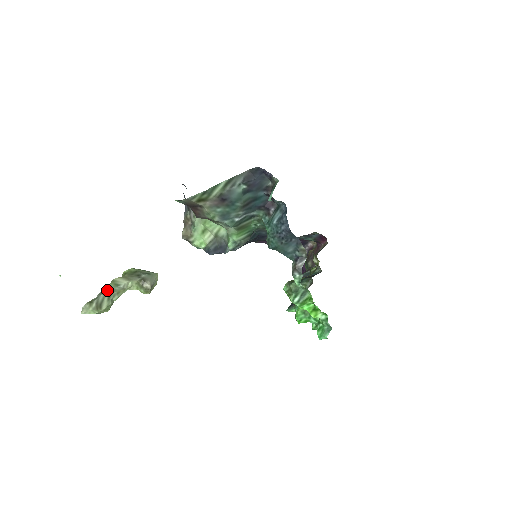
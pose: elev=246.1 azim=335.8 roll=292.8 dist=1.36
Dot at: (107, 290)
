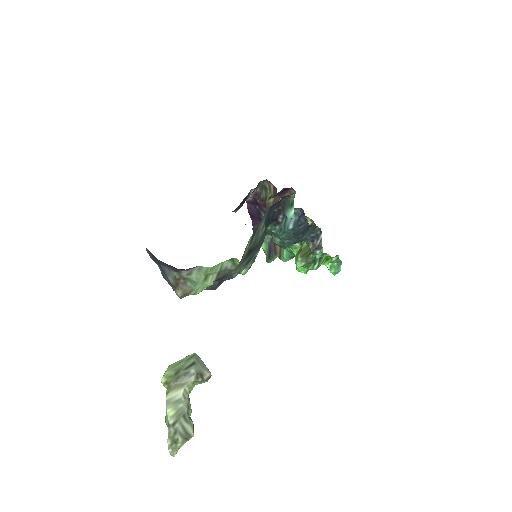
Dot at: (175, 416)
